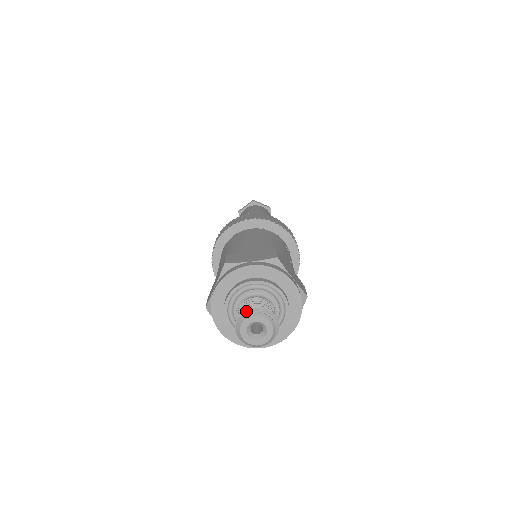
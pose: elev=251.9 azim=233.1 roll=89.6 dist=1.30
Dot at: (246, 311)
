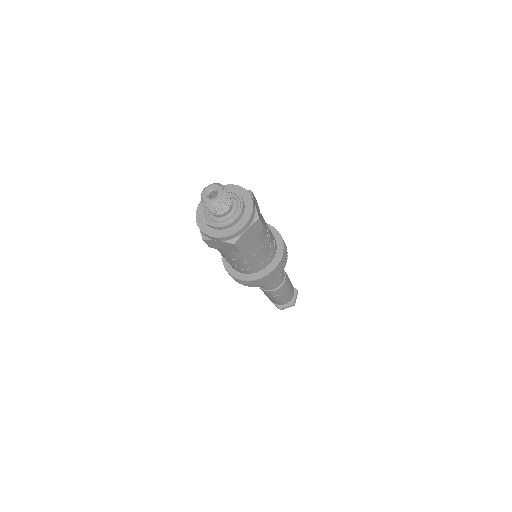
Dot at: occluded
